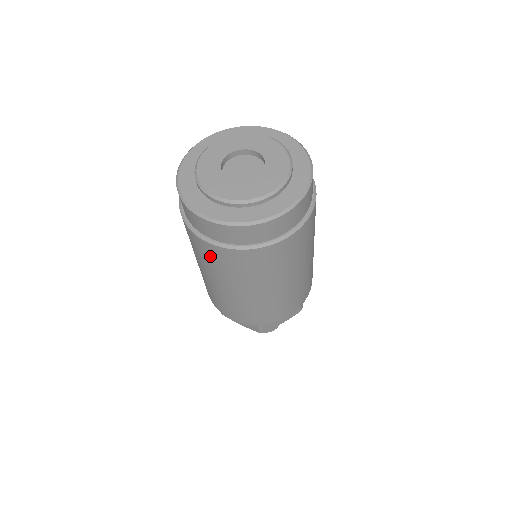
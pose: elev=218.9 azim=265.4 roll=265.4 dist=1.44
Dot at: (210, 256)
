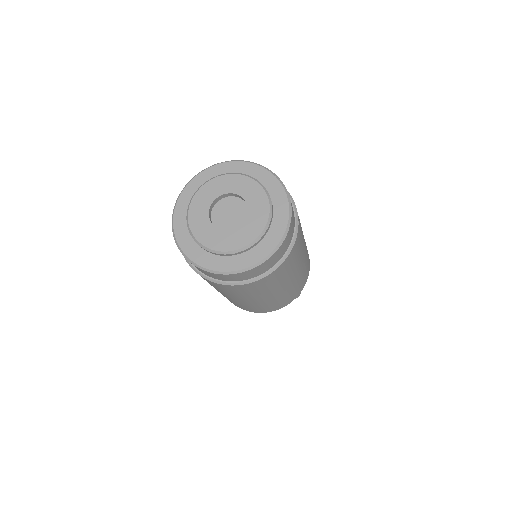
Dot at: occluded
